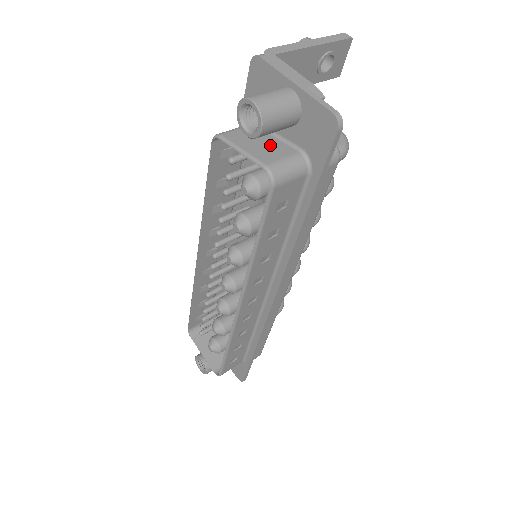
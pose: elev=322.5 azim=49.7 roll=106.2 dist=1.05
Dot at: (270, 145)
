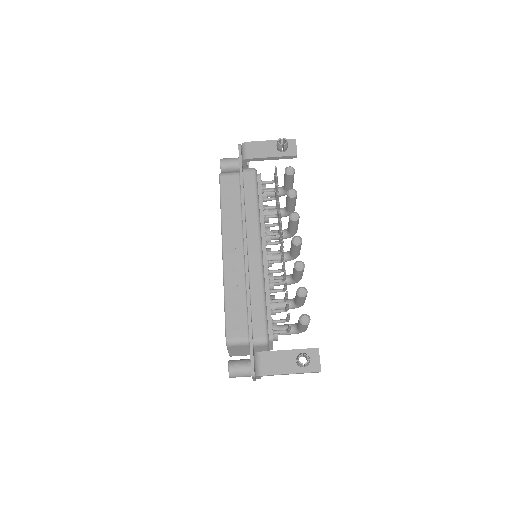
Dot at: (242, 352)
